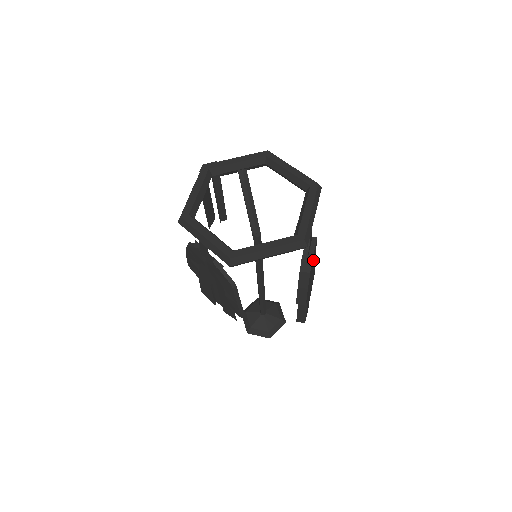
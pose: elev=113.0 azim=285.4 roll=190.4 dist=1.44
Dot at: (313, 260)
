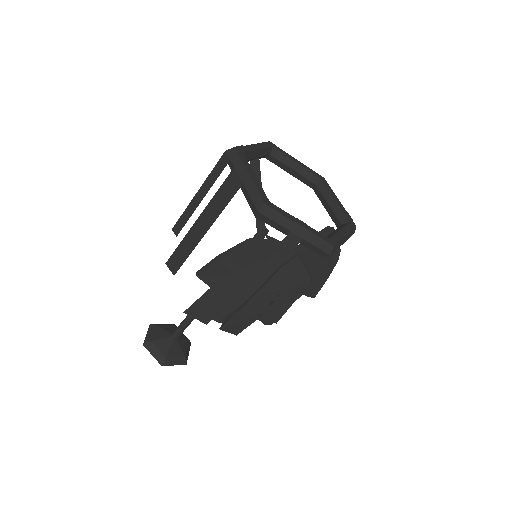
Dot at: occluded
